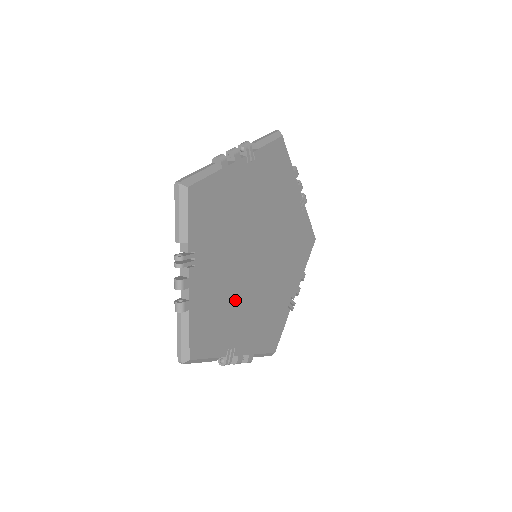
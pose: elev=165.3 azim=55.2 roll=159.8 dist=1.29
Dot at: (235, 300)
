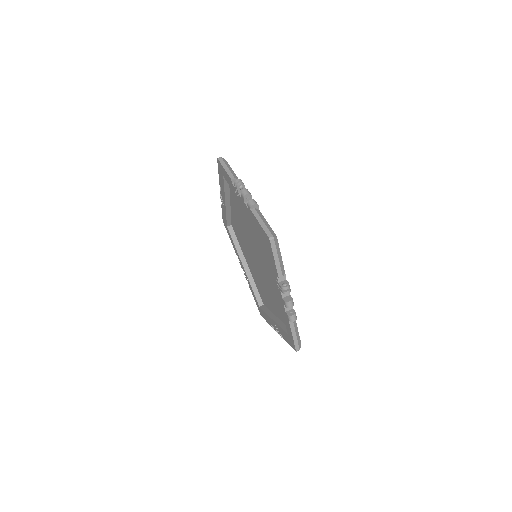
Dot at: occluded
